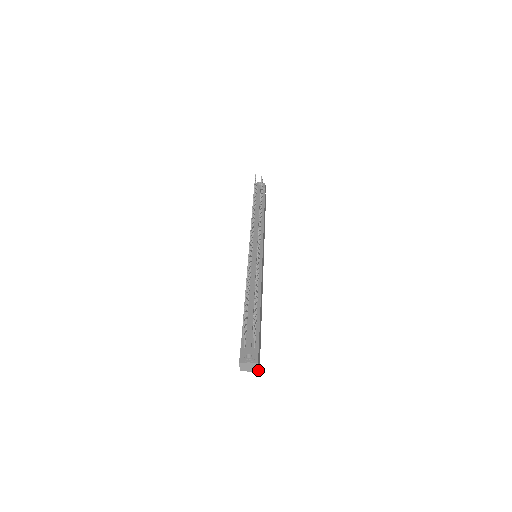
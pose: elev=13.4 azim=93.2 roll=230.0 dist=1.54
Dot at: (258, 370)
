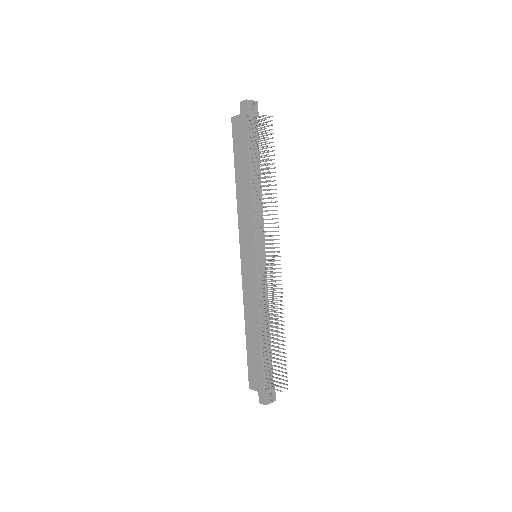
Dot at: occluded
